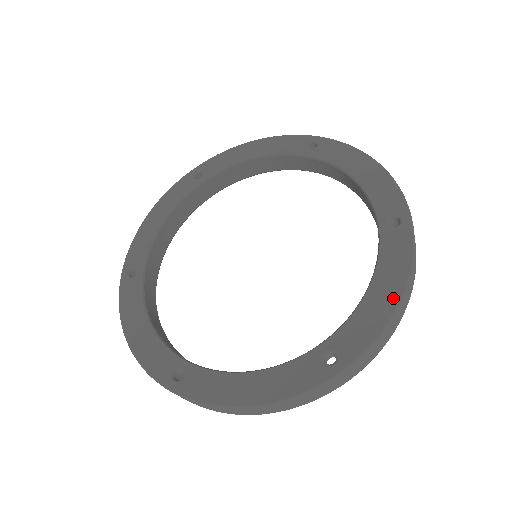
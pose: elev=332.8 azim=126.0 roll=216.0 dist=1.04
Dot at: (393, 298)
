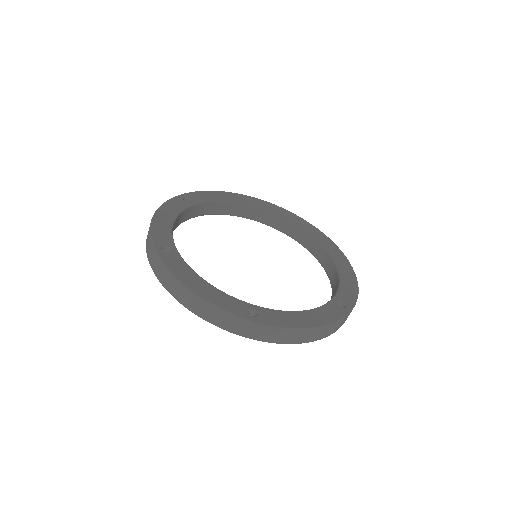
Dot at: (309, 324)
